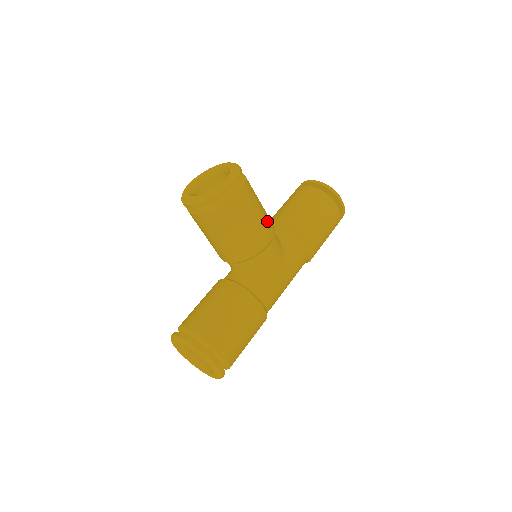
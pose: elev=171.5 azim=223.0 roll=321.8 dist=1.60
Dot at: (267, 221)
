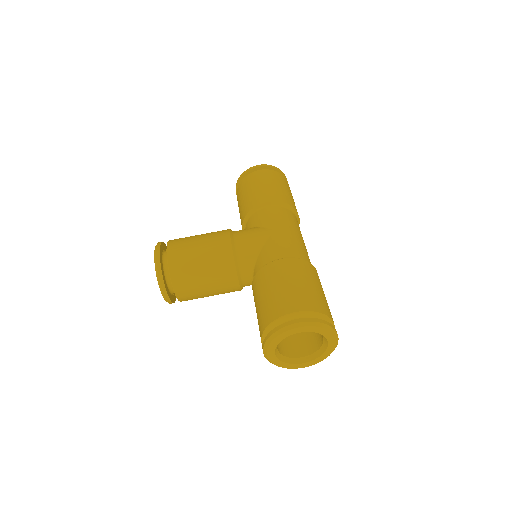
Dot at: (214, 233)
